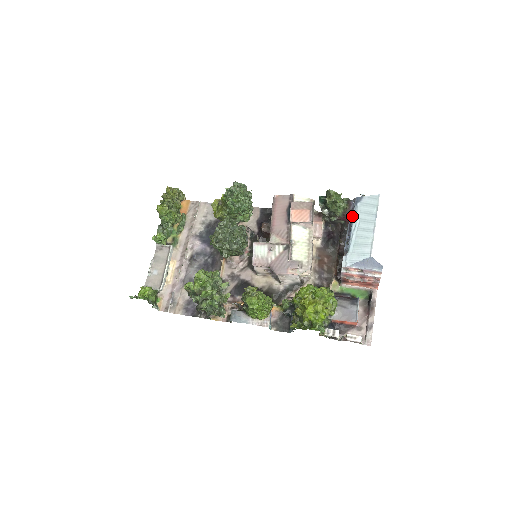
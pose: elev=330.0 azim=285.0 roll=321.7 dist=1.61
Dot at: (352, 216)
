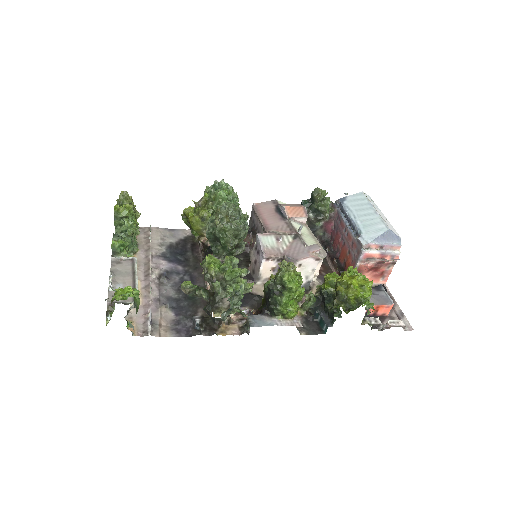
Dot at: (342, 213)
